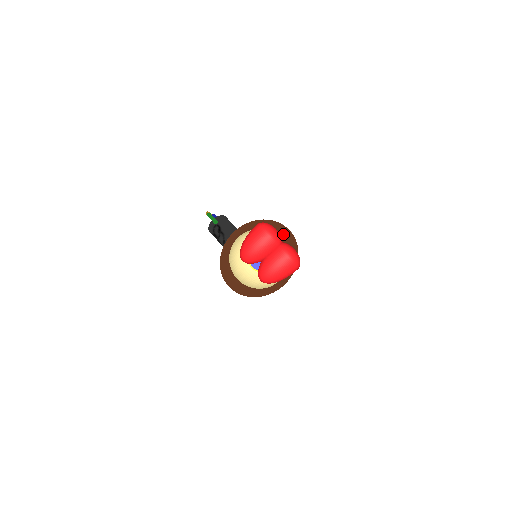
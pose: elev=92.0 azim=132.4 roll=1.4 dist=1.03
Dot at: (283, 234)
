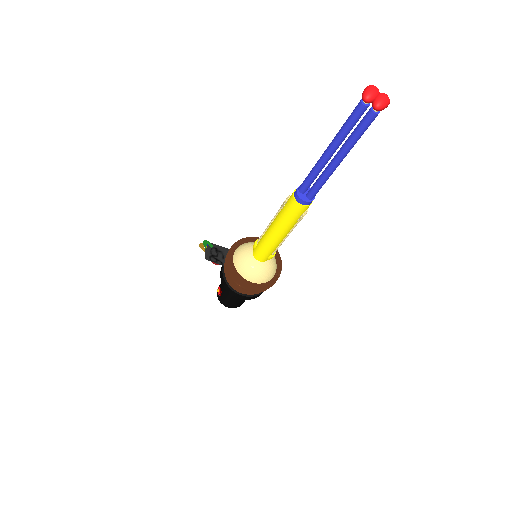
Dot at: occluded
